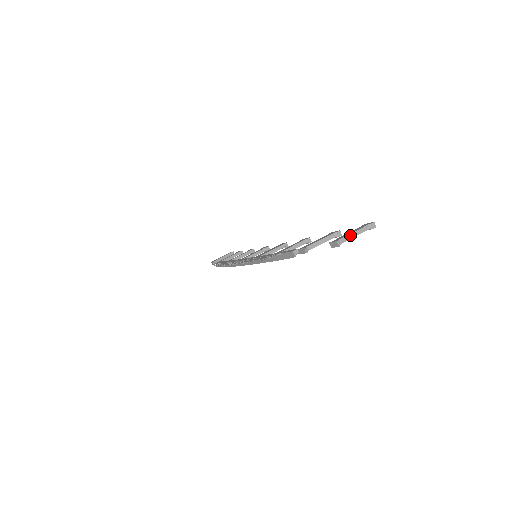
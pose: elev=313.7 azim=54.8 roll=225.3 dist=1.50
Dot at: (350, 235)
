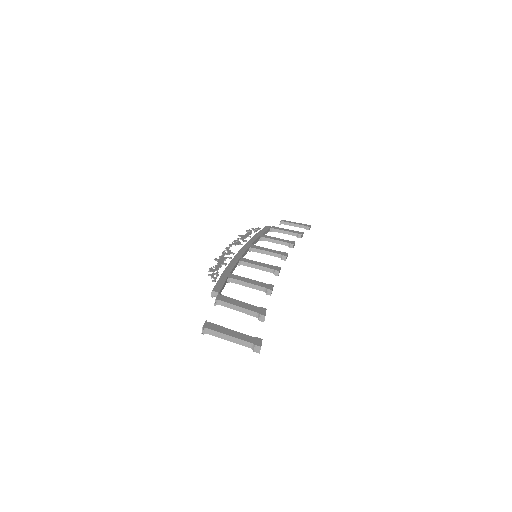
Dot at: (223, 335)
